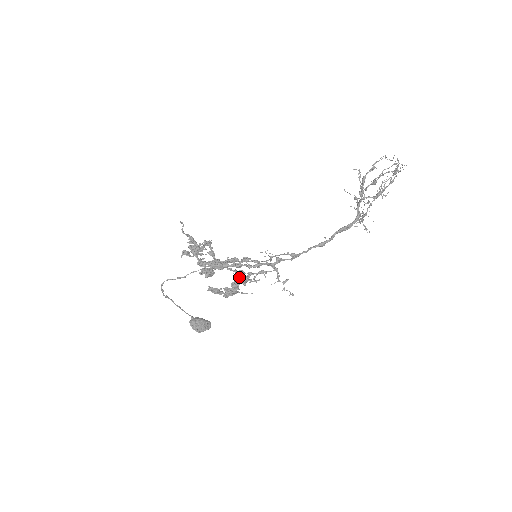
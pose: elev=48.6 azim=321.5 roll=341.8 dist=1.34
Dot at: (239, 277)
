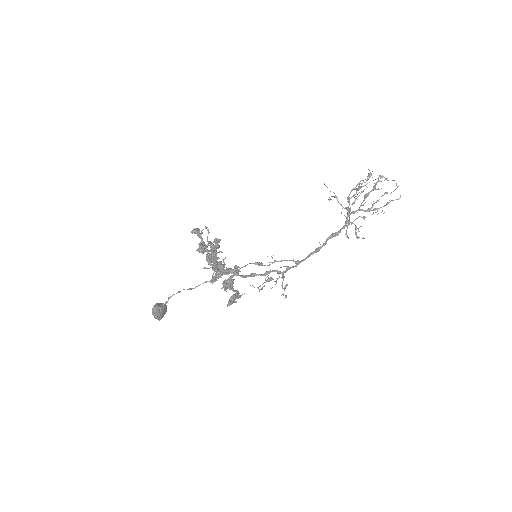
Dot at: (233, 275)
